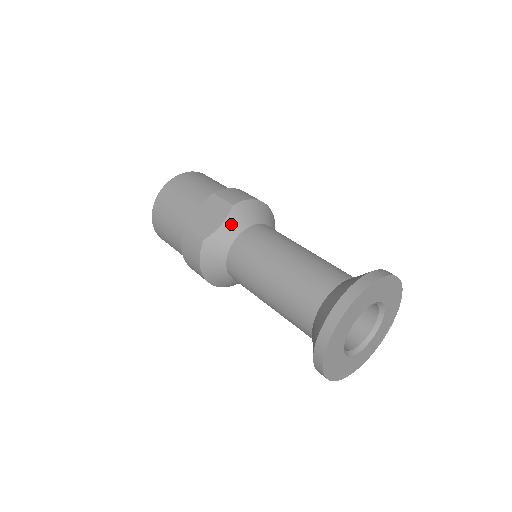
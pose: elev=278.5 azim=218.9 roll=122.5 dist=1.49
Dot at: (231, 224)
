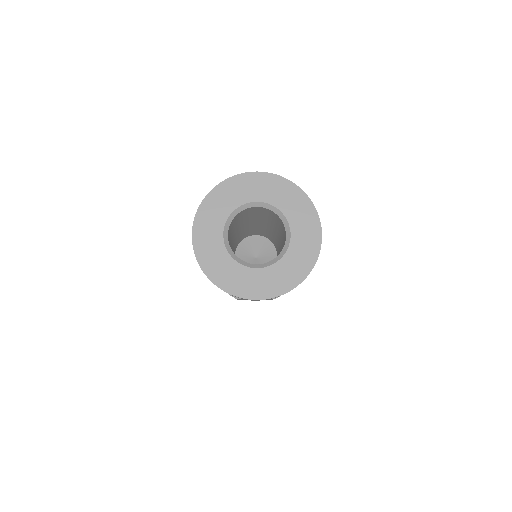
Dot at: occluded
